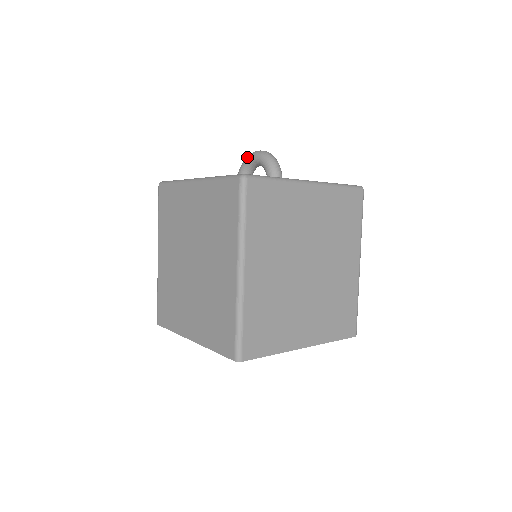
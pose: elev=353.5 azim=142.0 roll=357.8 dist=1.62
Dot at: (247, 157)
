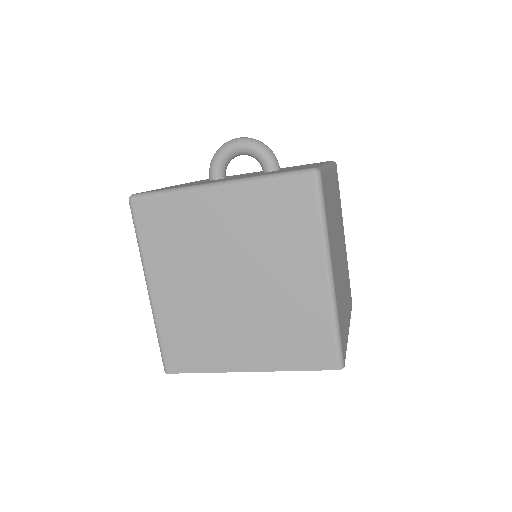
Dot at: (225, 147)
